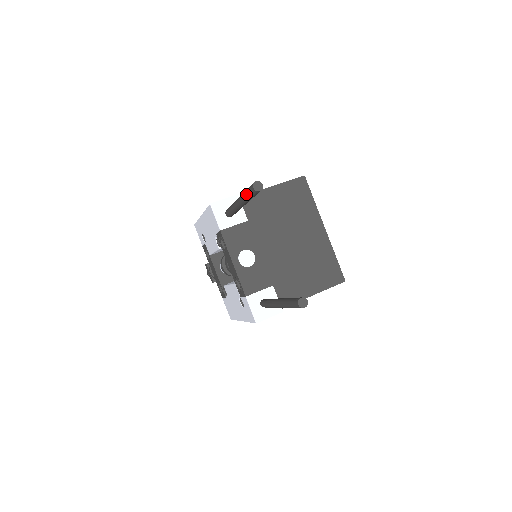
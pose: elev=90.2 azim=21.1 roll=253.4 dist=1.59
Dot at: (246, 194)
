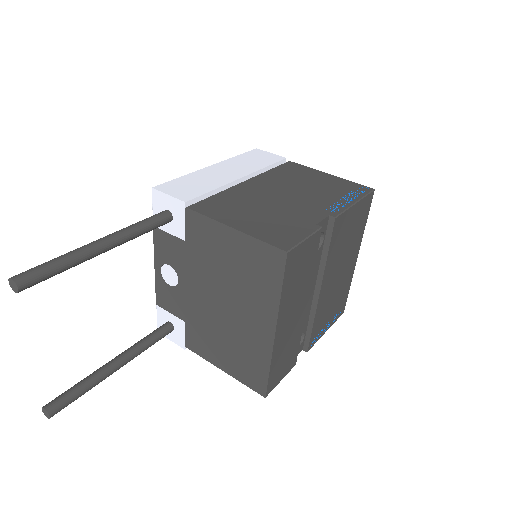
Dot at: (47, 264)
